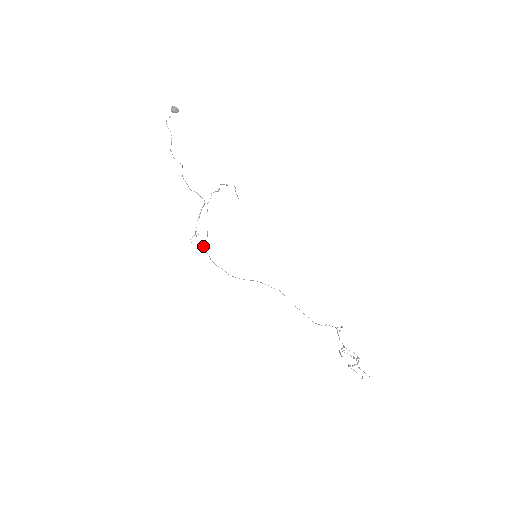
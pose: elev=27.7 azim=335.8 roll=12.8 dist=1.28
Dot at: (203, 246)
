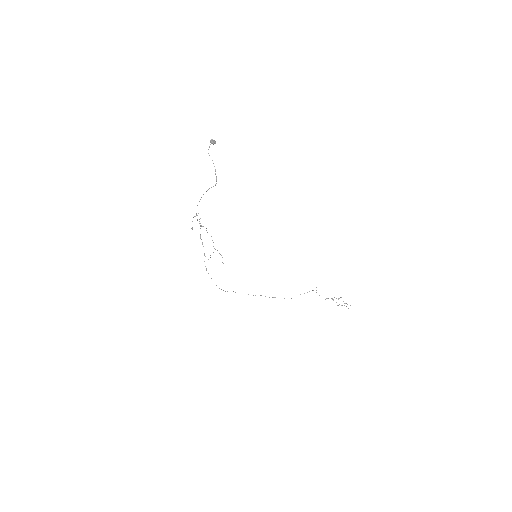
Dot at: occluded
